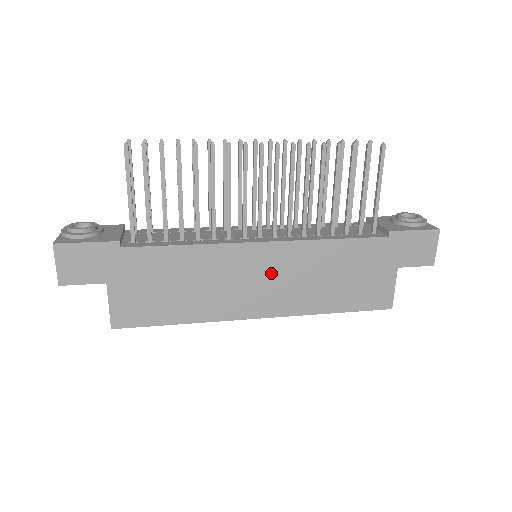
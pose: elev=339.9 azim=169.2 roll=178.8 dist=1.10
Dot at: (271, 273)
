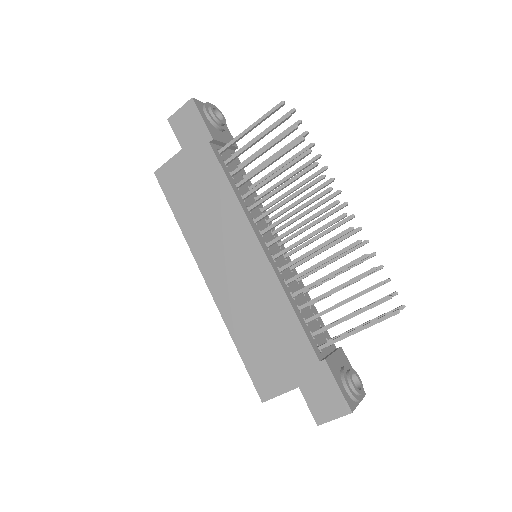
Dot at: (242, 269)
